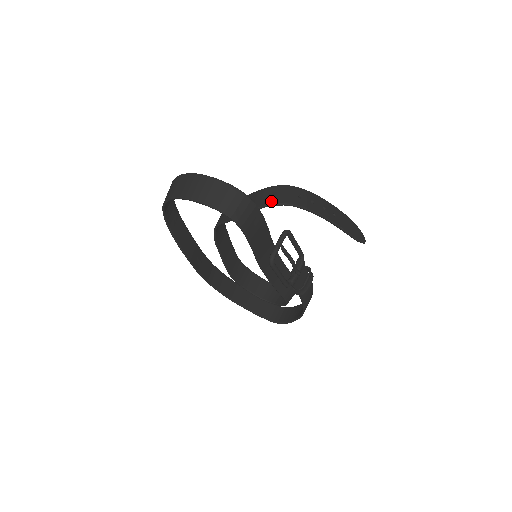
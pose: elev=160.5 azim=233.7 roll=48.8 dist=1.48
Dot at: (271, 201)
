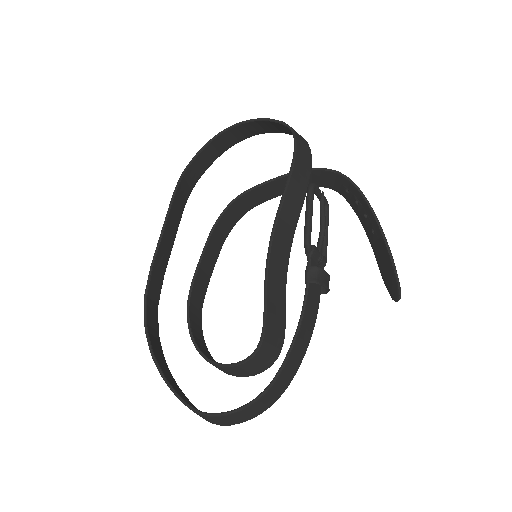
Dot at: (324, 171)
